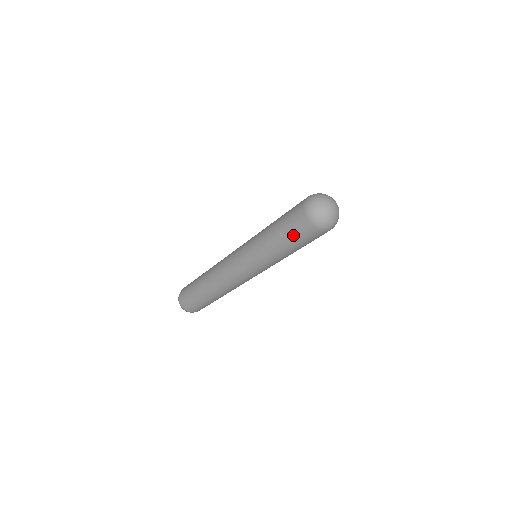
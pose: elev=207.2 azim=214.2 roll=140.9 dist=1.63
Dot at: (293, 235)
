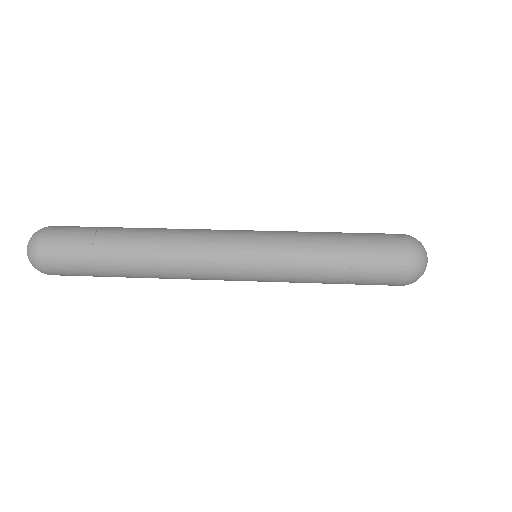
Dot at: occluded
